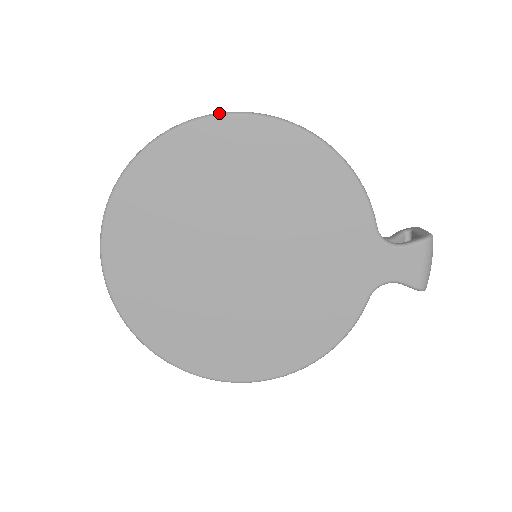
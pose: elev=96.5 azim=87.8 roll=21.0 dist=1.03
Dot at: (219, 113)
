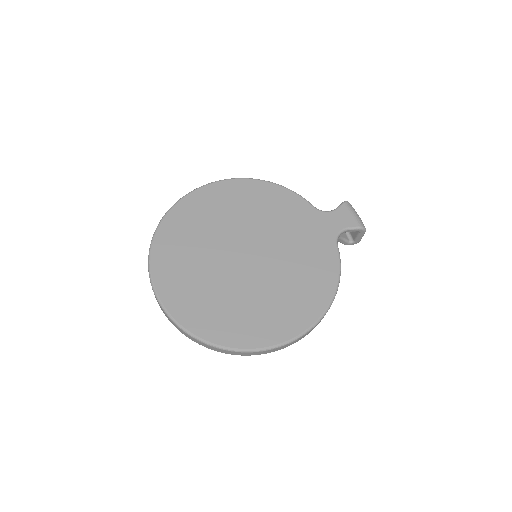
Dot at: (196, 188)
